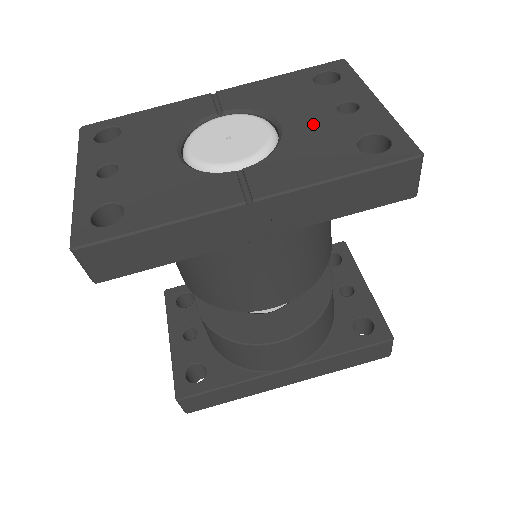
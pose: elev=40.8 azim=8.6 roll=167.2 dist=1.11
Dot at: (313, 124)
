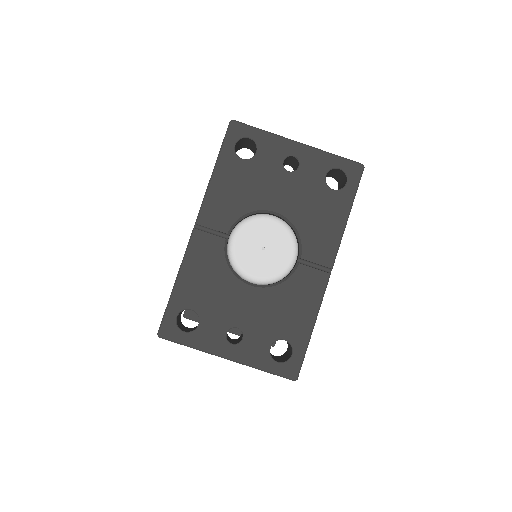
Dot at: (291, 195)
